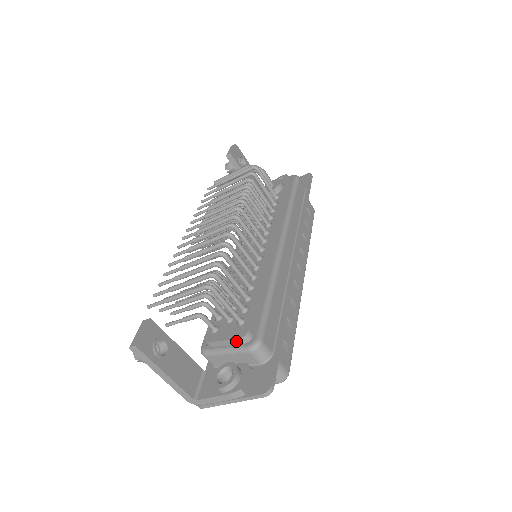
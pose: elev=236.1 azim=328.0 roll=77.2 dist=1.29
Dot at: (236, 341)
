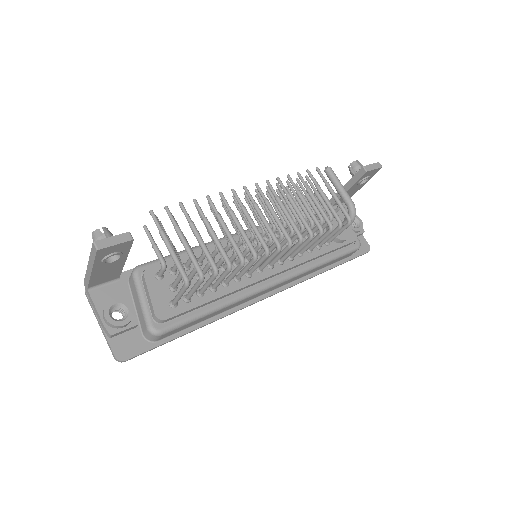
Dot at: (153, 310)
